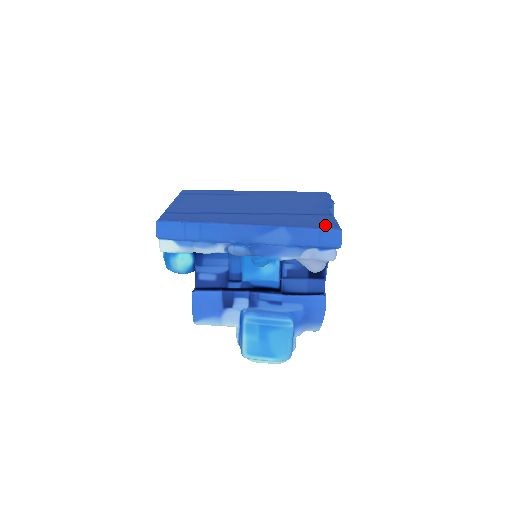
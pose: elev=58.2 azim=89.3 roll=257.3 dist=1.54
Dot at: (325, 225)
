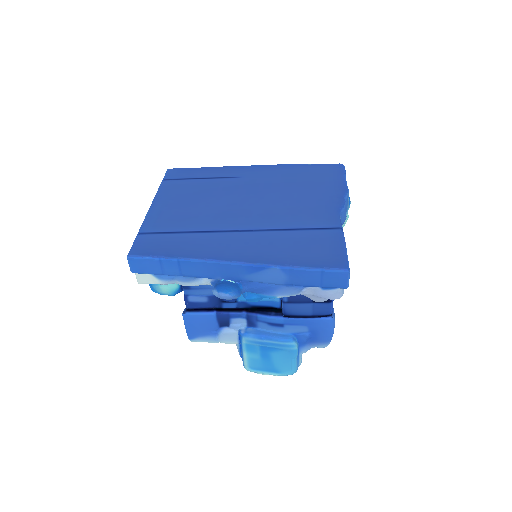
Dot at: (329, 260)
